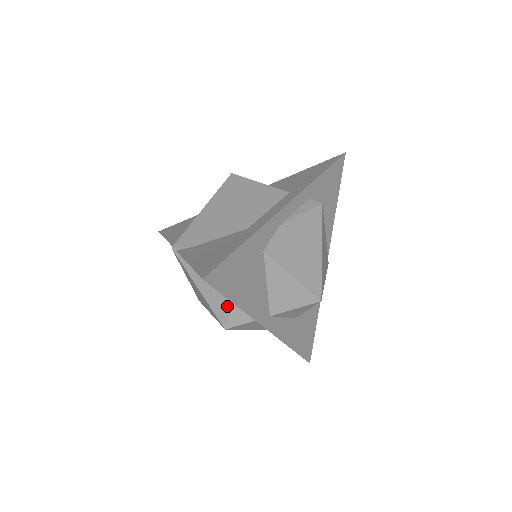
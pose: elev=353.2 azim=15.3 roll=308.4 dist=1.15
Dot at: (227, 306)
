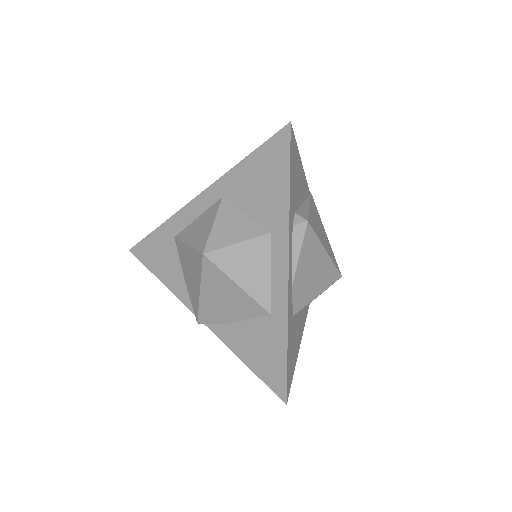
Dot at: occluded
